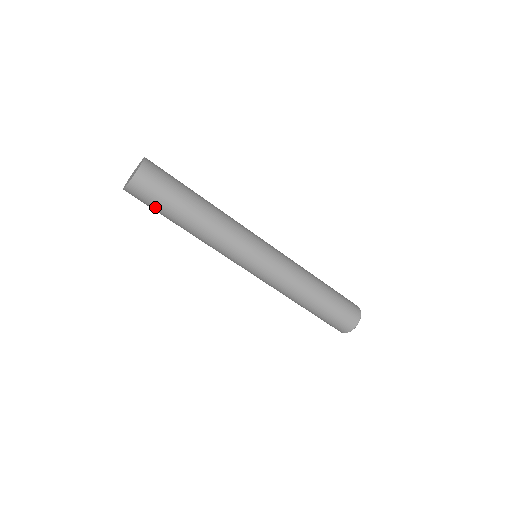
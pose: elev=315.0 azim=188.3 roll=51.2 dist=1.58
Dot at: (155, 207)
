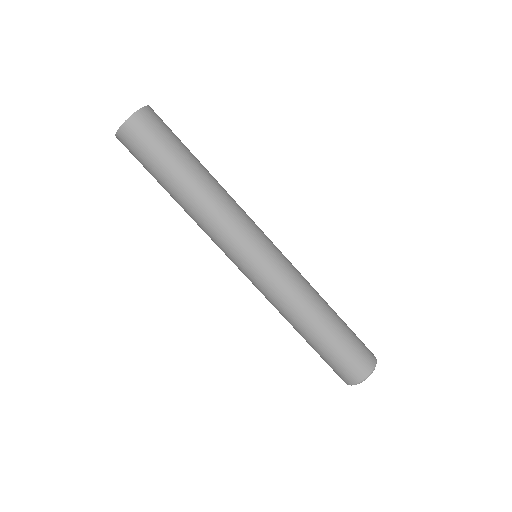
Dot at: (145, 165)
